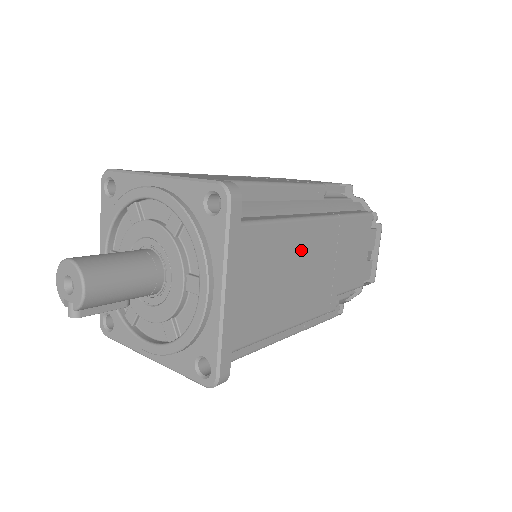
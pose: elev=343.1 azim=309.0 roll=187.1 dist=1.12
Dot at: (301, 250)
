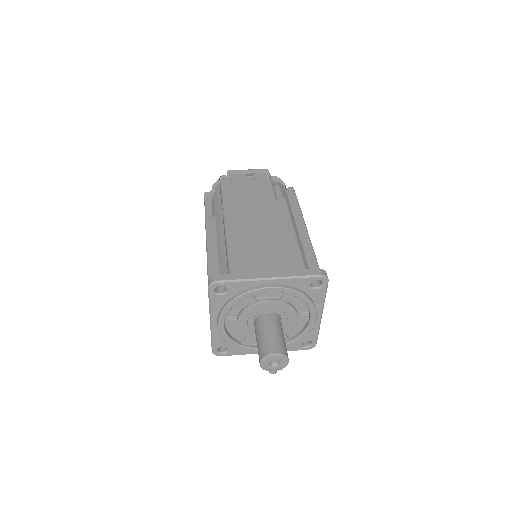
Dot at: occluded
